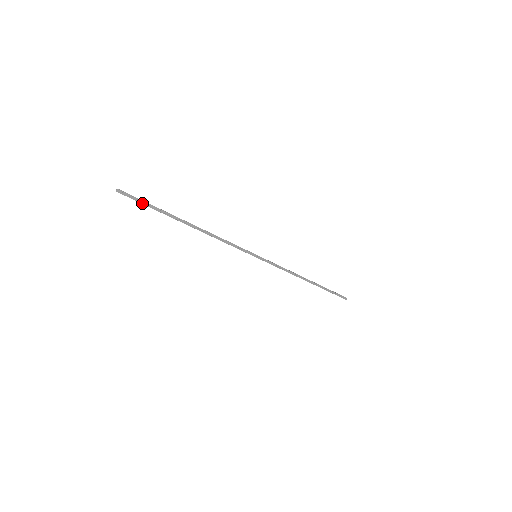
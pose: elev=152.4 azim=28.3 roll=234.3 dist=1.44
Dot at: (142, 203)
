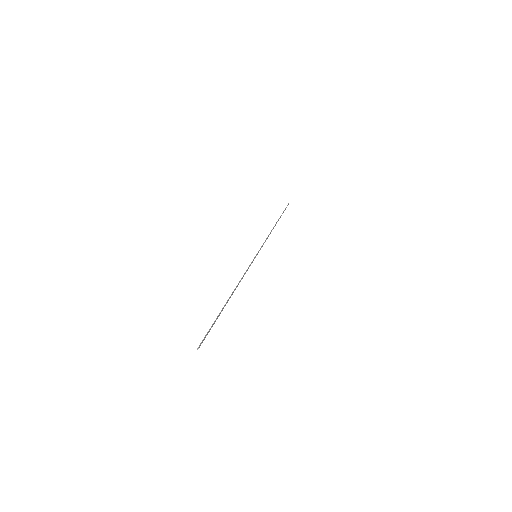
Dot at: (209, 331)
